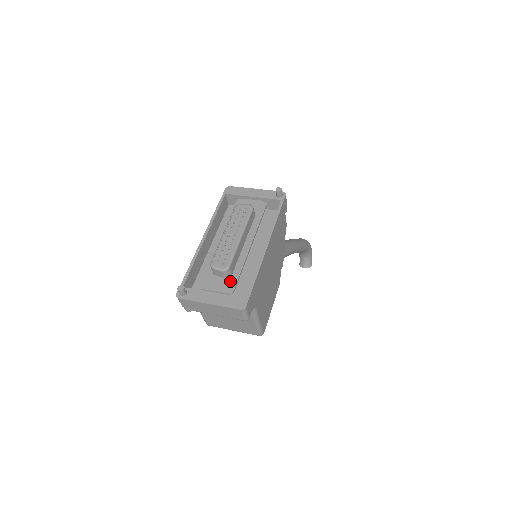
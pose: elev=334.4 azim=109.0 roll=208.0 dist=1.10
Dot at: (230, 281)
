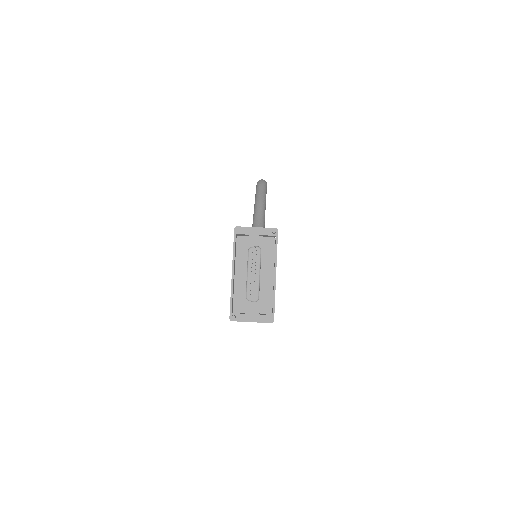
Dot at: (259, 304)
